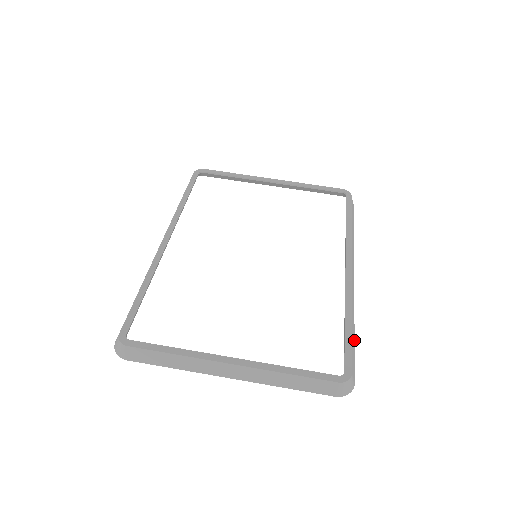
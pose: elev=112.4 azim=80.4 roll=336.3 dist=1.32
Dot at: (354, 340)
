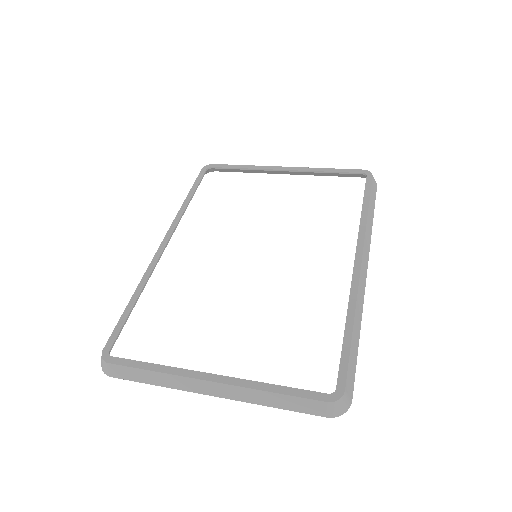
Dot at: (357, 349)
